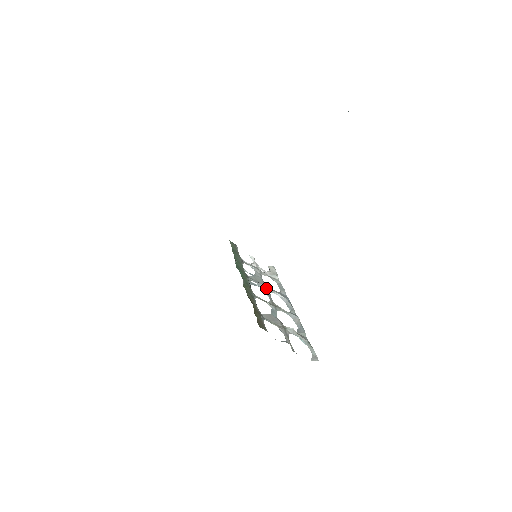
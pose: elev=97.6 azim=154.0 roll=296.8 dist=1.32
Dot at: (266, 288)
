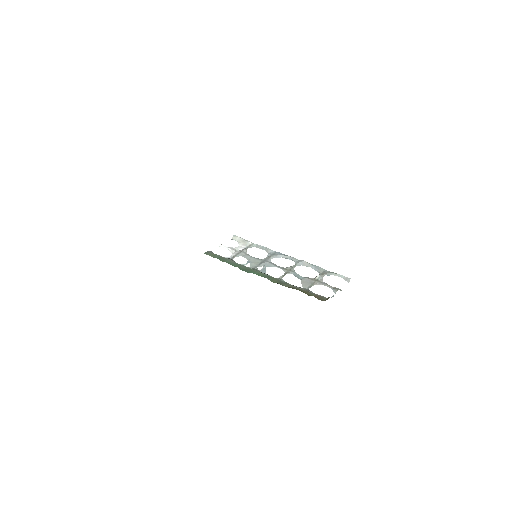
Dot at: (267, 262)
